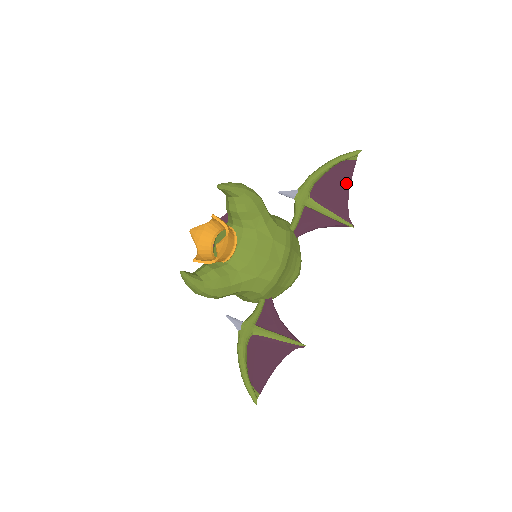
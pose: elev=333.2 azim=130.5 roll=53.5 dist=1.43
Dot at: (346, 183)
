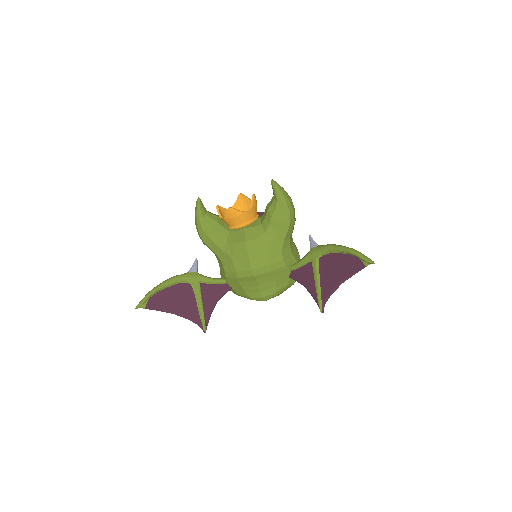
Dot at: (346, 275)
